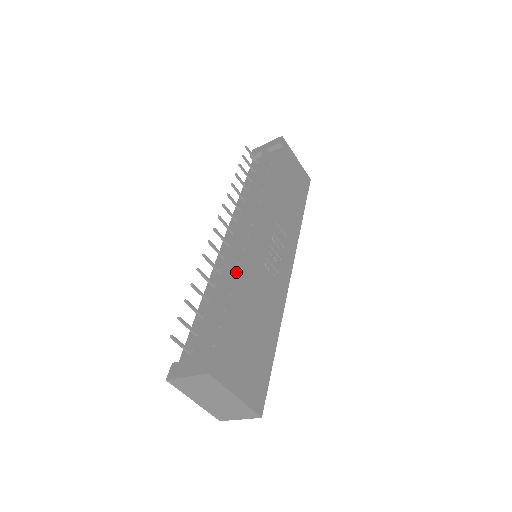
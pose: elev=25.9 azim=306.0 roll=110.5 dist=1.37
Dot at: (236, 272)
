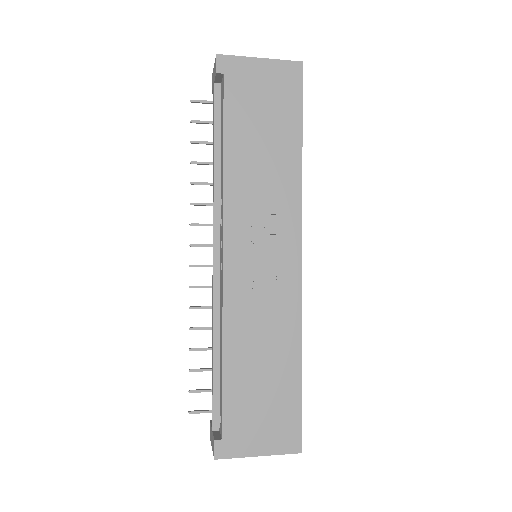
Dot at: (220, 321)
